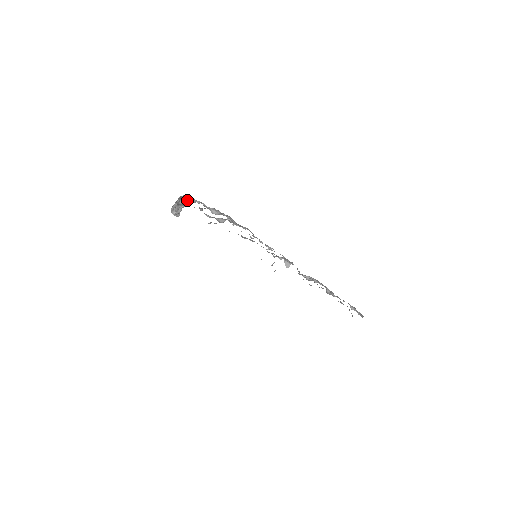
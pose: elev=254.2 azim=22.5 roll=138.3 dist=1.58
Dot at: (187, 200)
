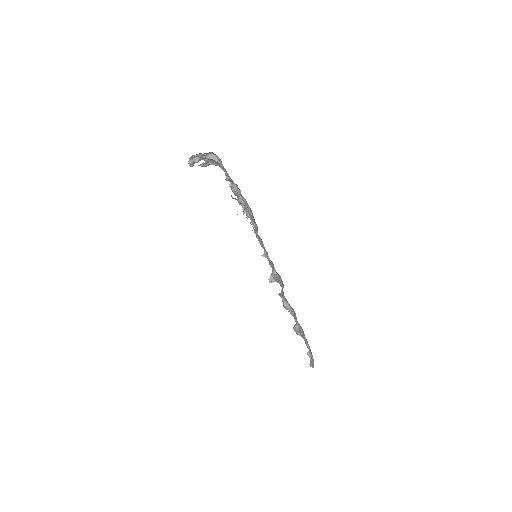
Dot at: occluded
